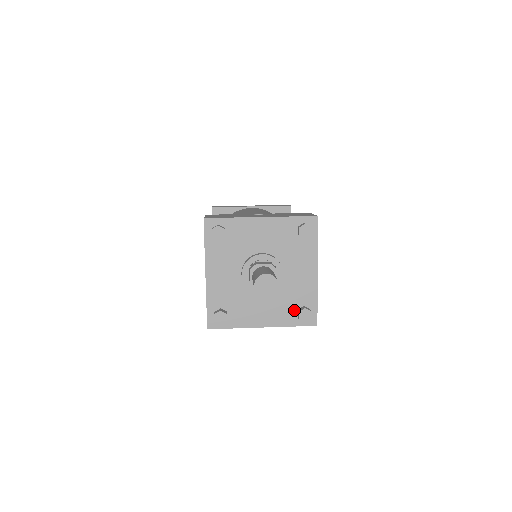
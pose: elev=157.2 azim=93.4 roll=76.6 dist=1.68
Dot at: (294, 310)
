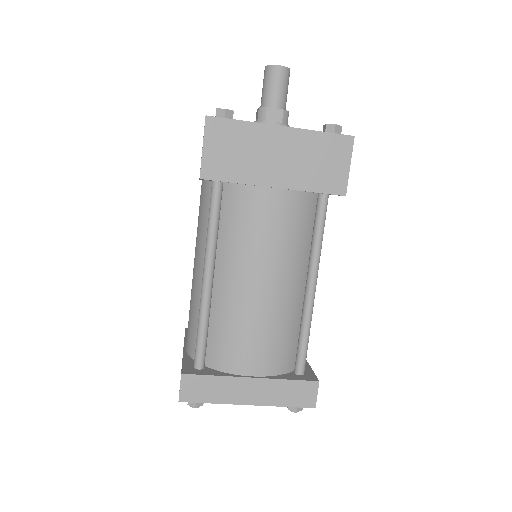
Dot at: occluded
